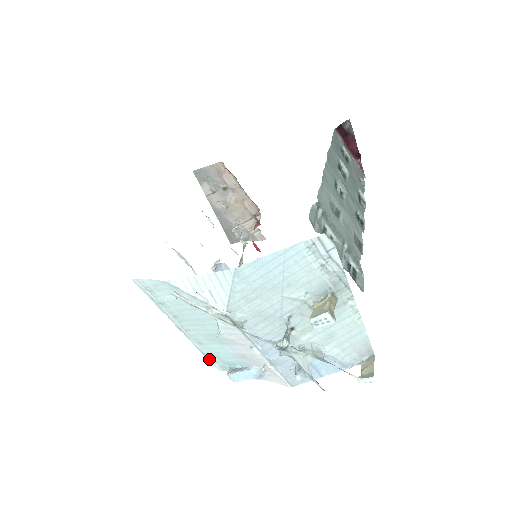
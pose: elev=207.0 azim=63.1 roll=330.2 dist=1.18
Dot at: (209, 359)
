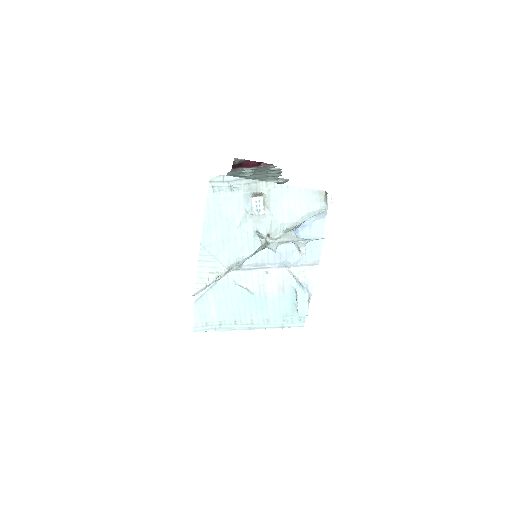
Dot at: (289, 326)
